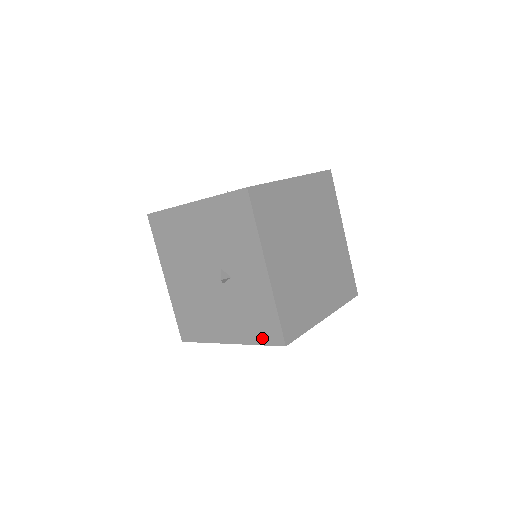
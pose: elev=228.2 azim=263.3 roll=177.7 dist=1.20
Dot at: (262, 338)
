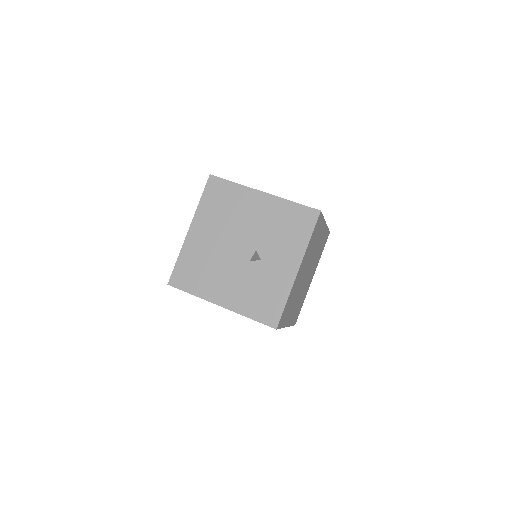
Dot at: (258, 315)
